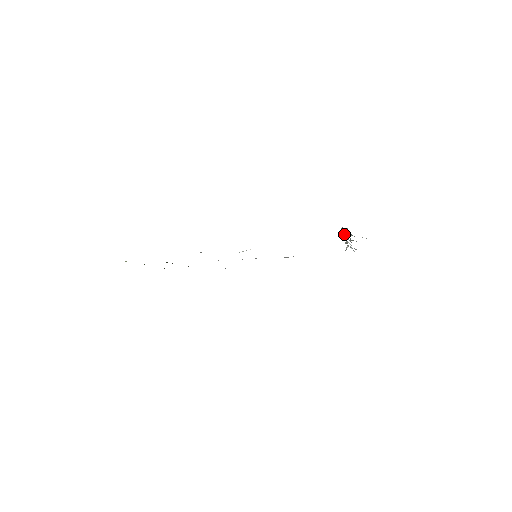
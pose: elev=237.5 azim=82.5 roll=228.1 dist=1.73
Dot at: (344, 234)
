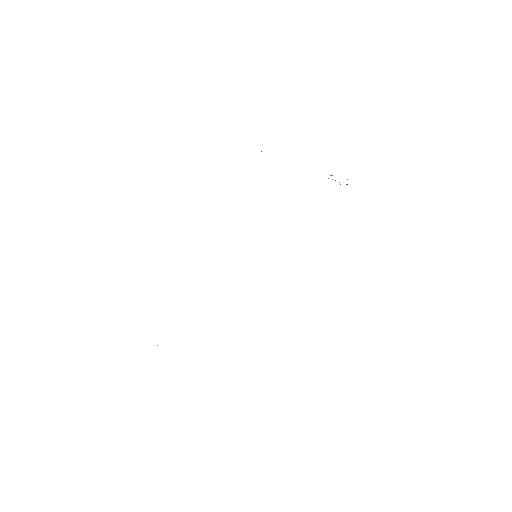
Dot at: occluded
